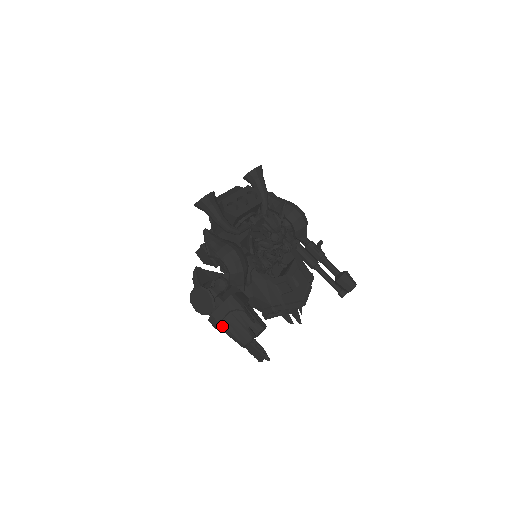
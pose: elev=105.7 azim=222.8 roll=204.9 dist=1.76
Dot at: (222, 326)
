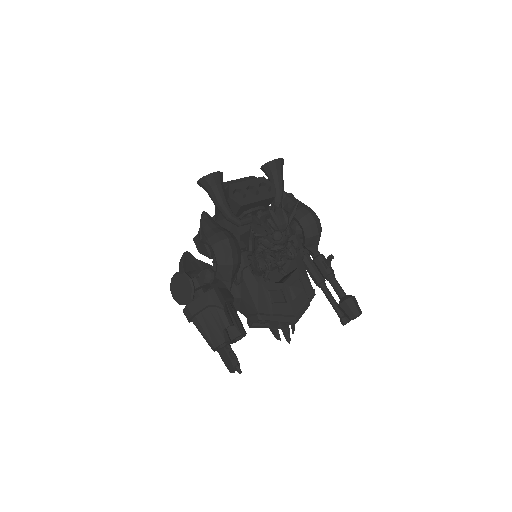
Dot at: (196, 321)
